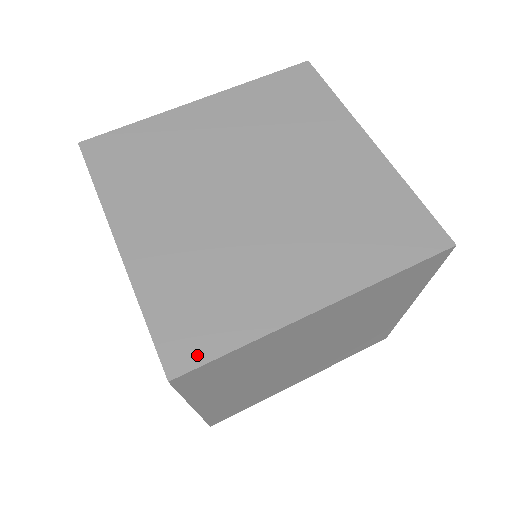
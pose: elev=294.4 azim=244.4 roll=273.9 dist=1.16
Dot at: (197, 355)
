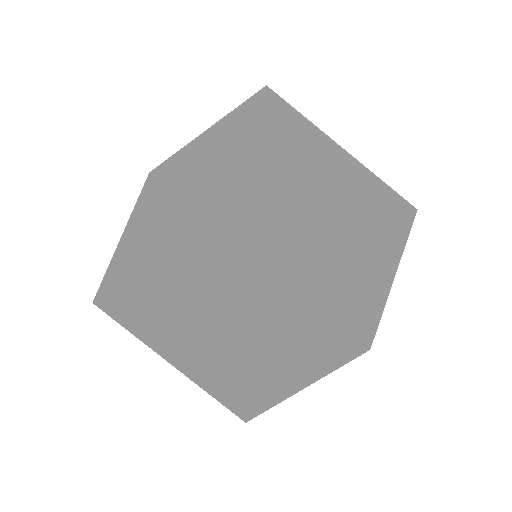
Dot at: (370, 324)
